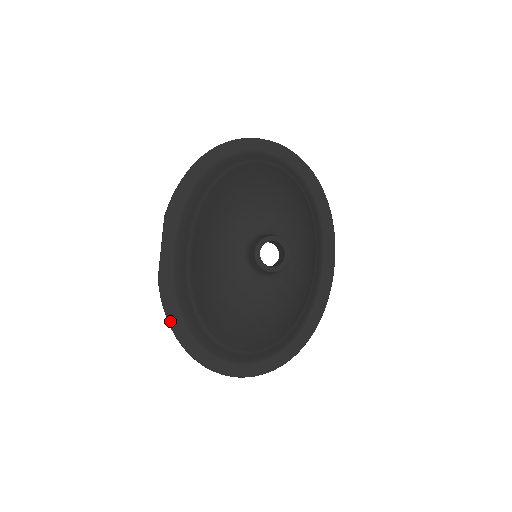
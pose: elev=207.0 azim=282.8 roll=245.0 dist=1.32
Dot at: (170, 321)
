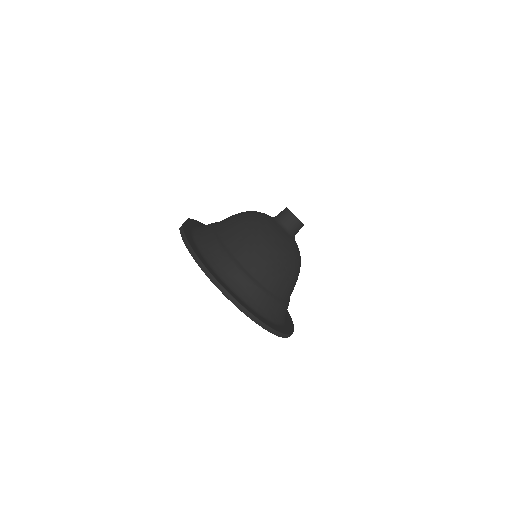
Dot at: (189, 242)
